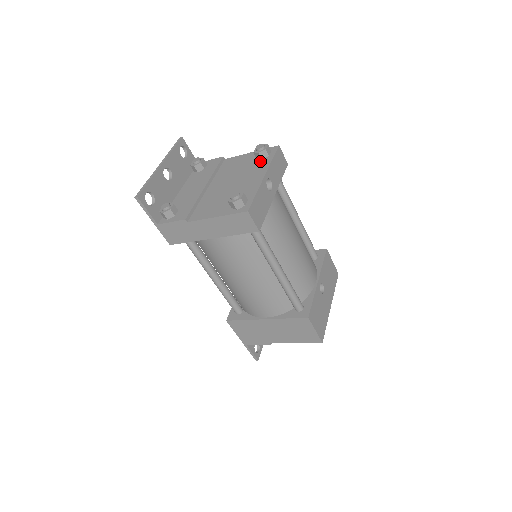
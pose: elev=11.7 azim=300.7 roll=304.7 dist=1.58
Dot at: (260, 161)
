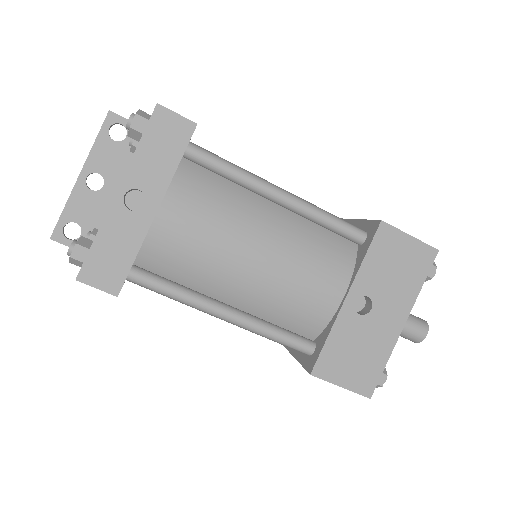
Dot at: occluded
